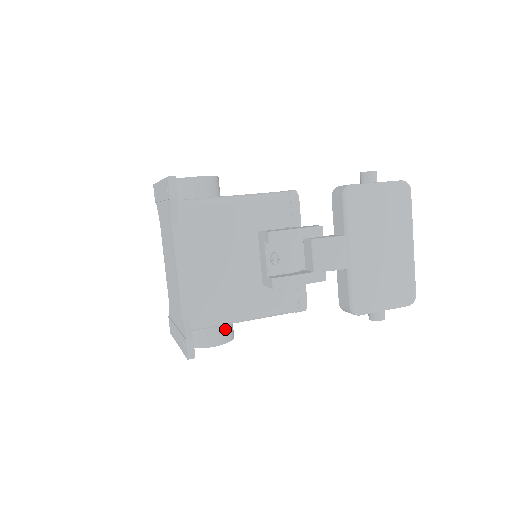
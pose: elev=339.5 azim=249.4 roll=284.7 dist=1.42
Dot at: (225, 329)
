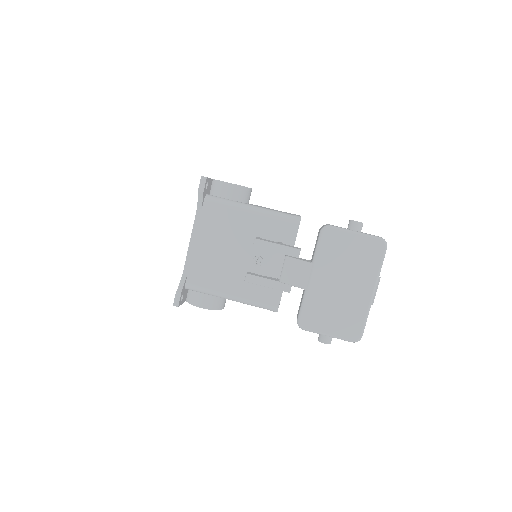
Dot at: (213, 299)
